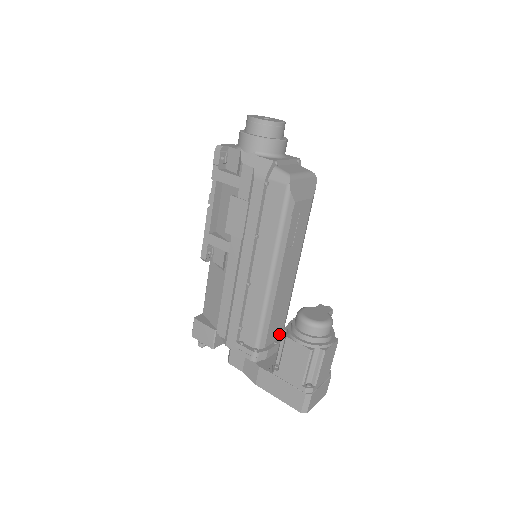
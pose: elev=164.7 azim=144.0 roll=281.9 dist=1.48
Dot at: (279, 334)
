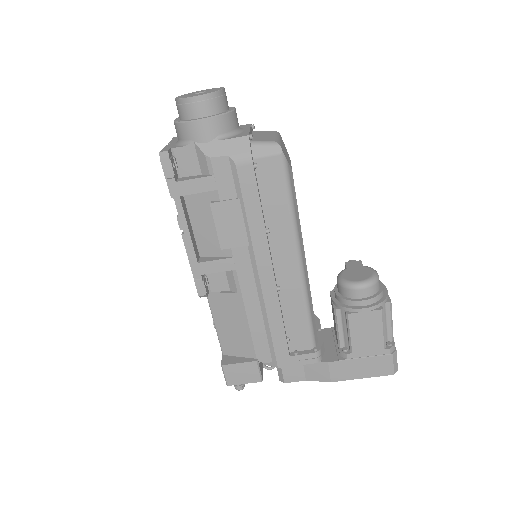
Dot at: occluded
